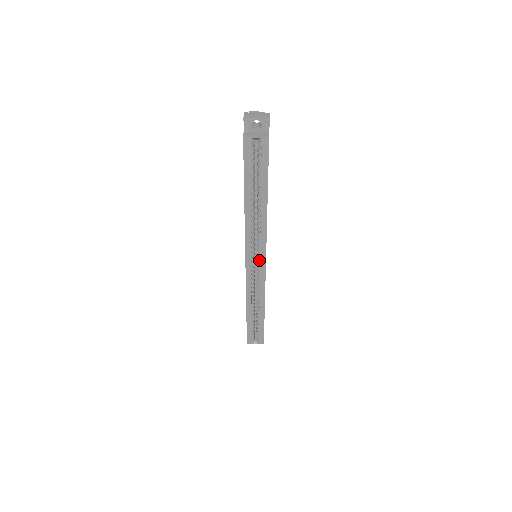
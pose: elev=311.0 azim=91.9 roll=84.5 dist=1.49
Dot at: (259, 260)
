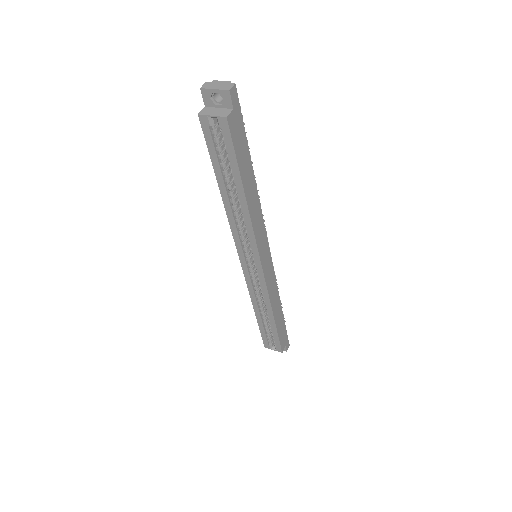
Dot at: (255, 262)
